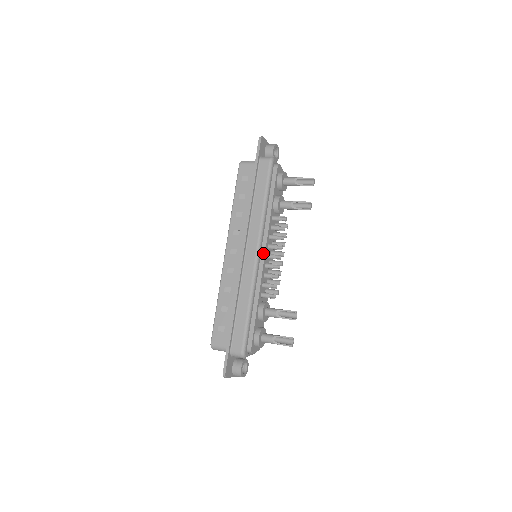
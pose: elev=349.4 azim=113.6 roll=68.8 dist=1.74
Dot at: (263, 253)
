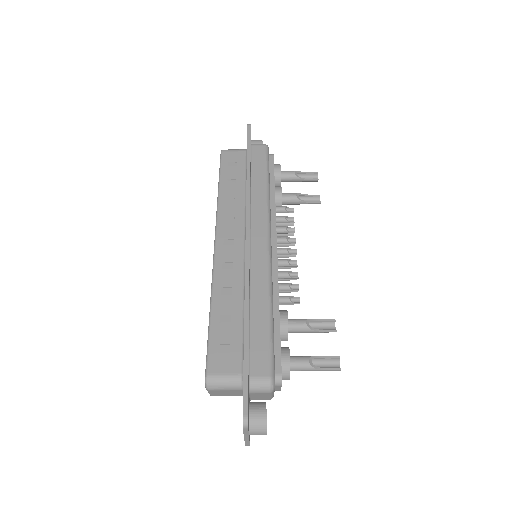
Dot at: (274, 243)
